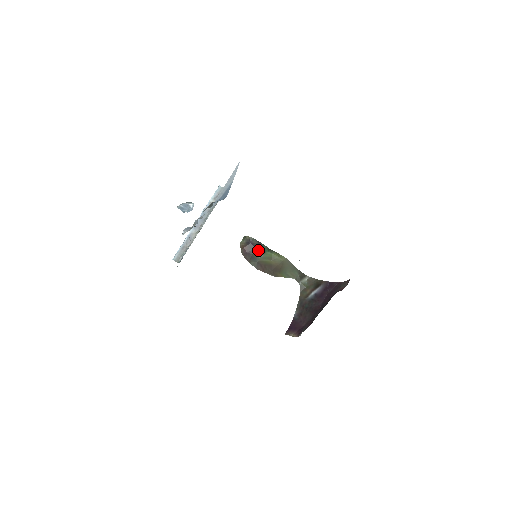
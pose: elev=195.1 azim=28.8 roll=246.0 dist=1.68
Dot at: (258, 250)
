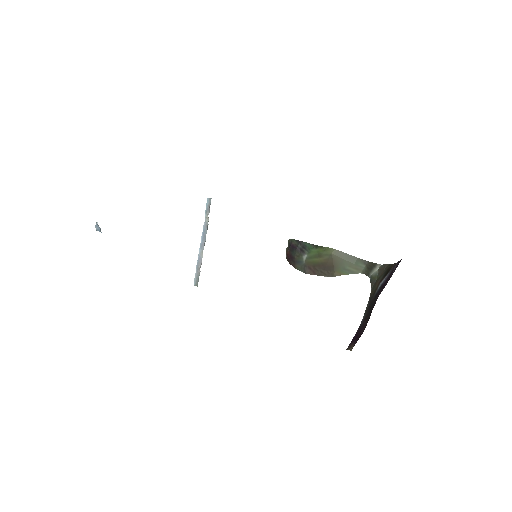
Dot at: (300, 251)
